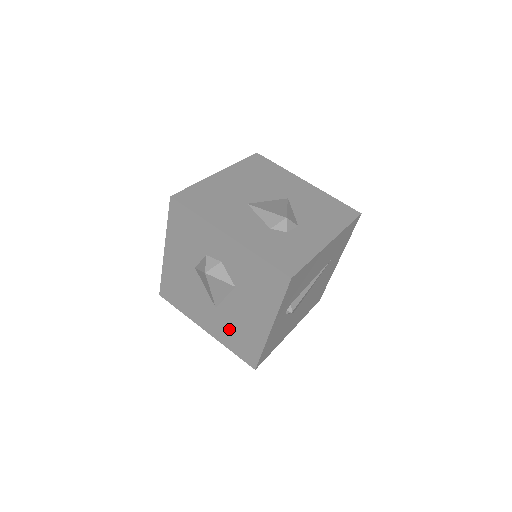
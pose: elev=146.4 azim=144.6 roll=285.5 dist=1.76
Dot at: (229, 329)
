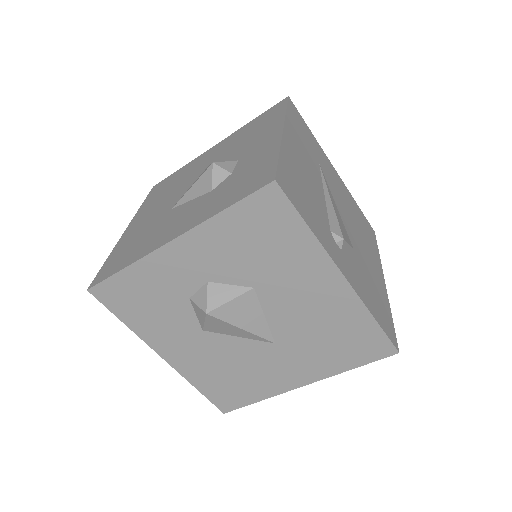
Dot at: (316, 347)
